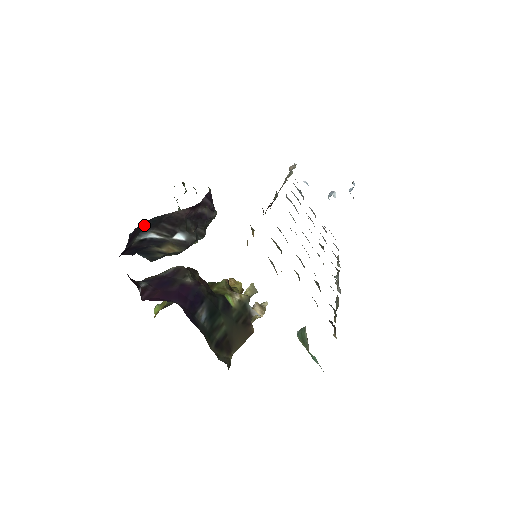
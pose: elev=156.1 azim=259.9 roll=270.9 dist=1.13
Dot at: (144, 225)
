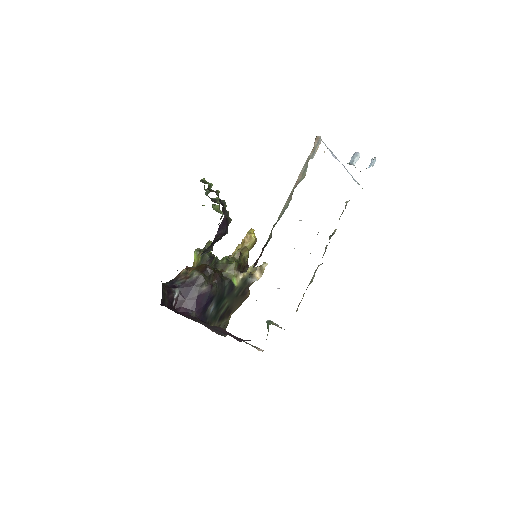
Dot at: occluded
